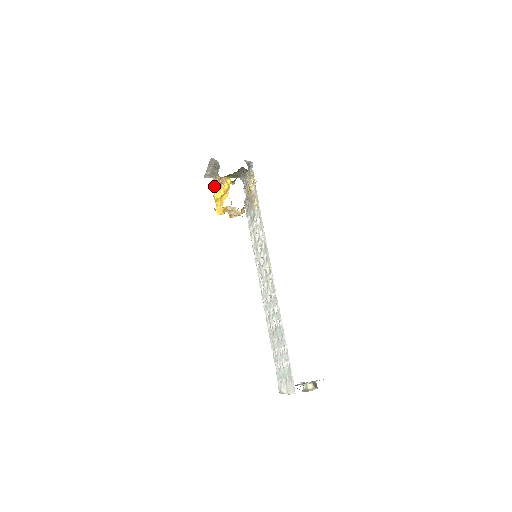
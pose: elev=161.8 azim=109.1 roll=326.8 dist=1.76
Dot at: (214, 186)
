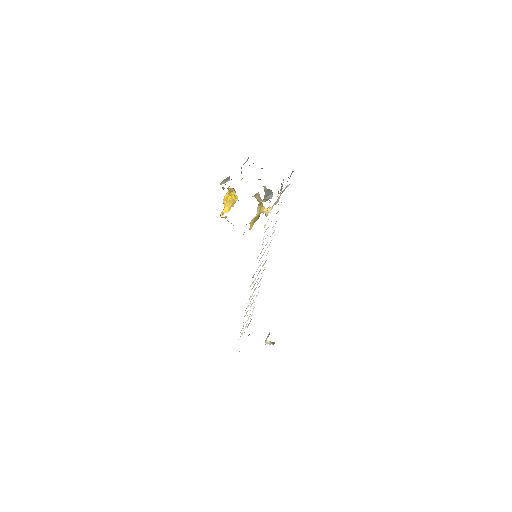
Dot at: occluded
